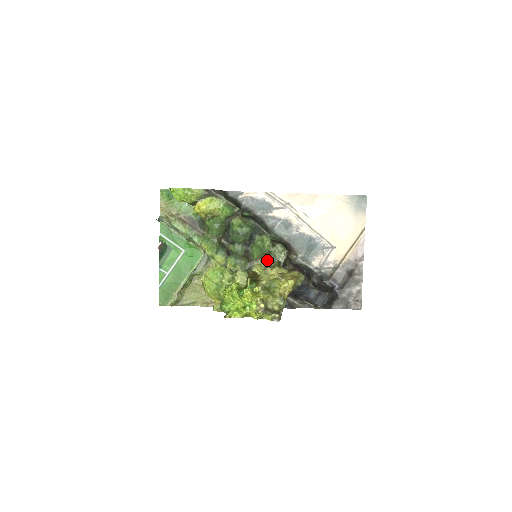
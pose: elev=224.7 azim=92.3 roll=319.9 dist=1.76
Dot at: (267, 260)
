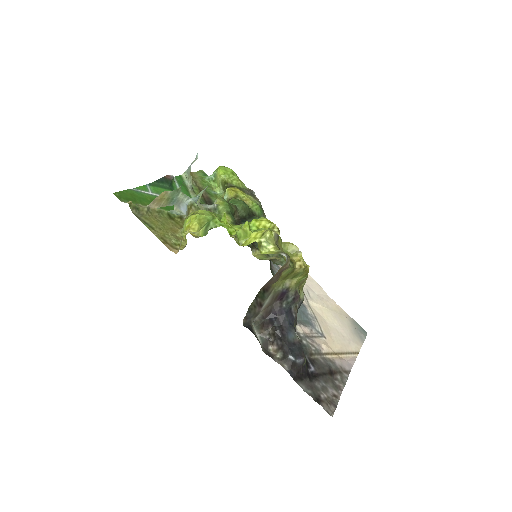
Dot at: (271, 259)
